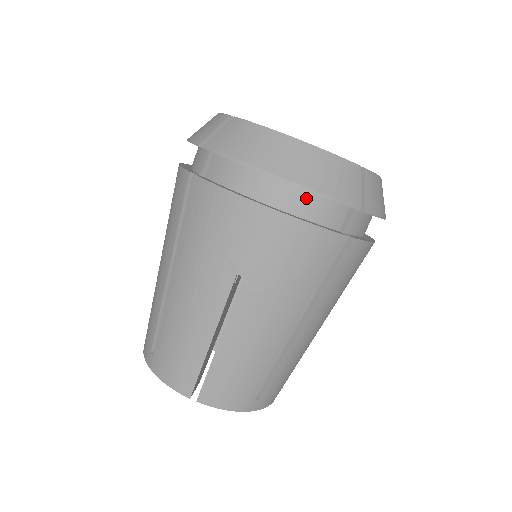
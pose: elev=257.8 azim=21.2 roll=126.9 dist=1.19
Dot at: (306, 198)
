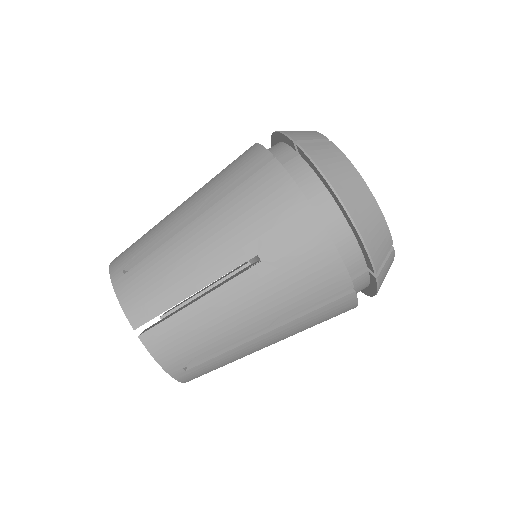
Dot at: (348, 237)
